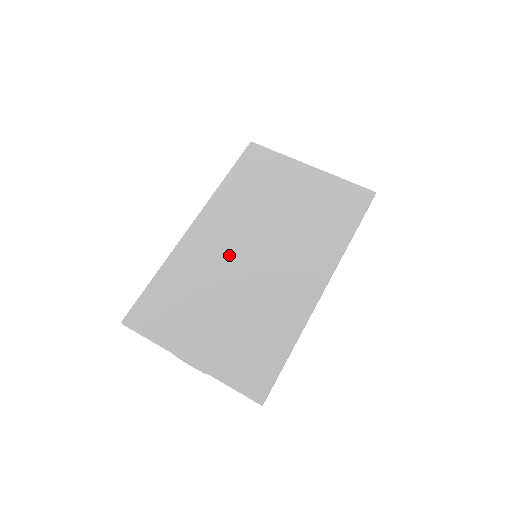
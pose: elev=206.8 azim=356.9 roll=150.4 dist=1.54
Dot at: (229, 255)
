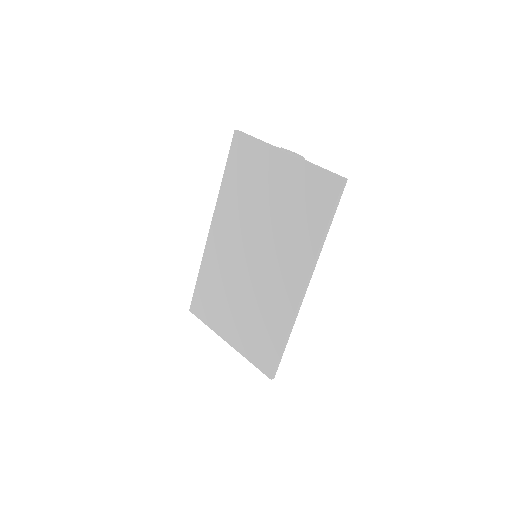
Dot at: (236, 258)
